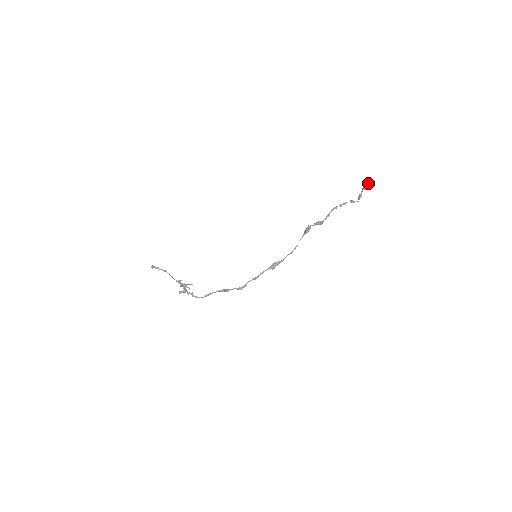
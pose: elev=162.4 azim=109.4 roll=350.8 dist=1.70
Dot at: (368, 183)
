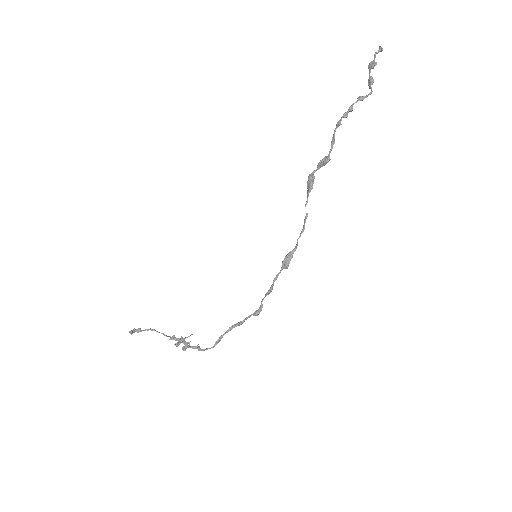
Dot at: occluded
